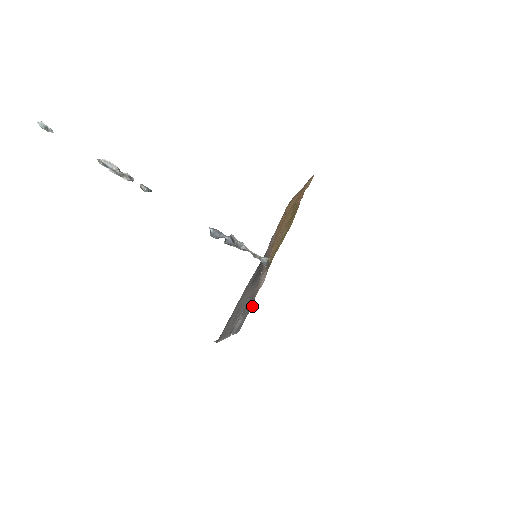
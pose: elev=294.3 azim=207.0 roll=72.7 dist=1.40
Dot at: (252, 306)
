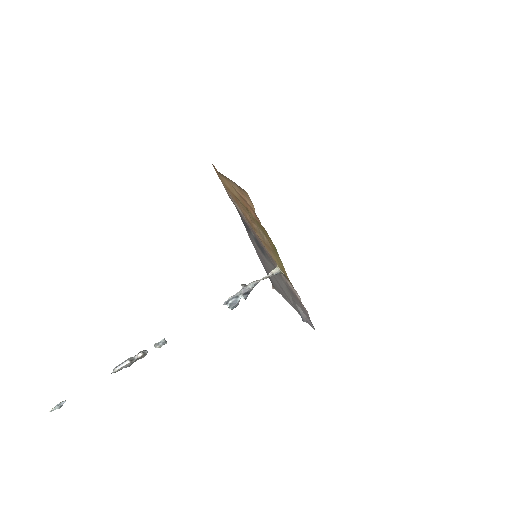
Dot at: (307, 312)
